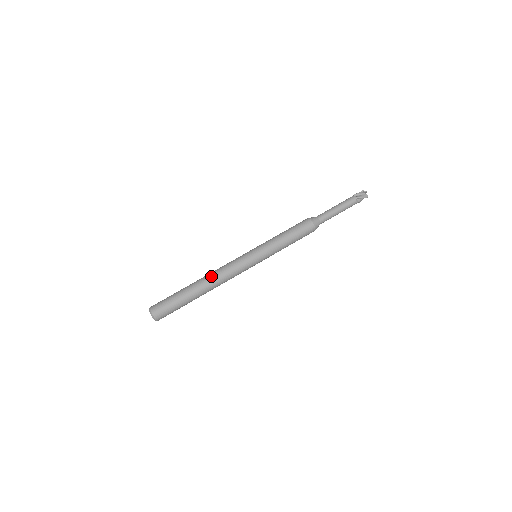
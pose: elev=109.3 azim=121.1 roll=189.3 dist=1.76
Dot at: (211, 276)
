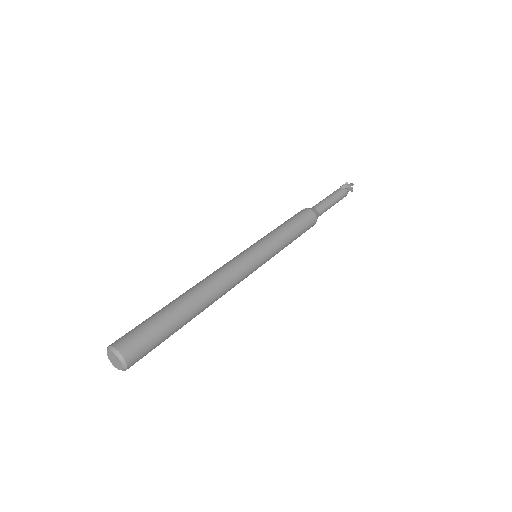
Dot at: occluded
